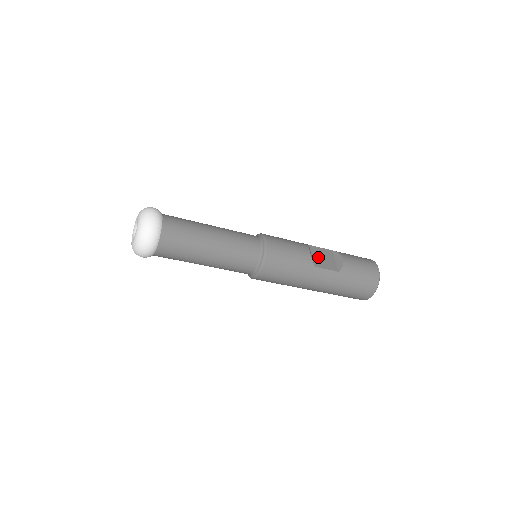
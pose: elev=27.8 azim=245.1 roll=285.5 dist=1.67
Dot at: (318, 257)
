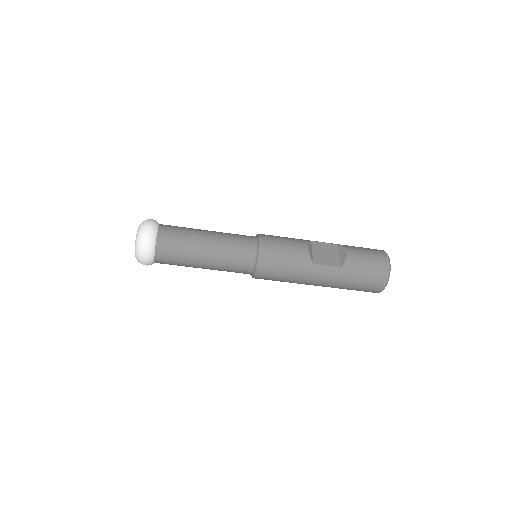
Dot at: (319, 253)
